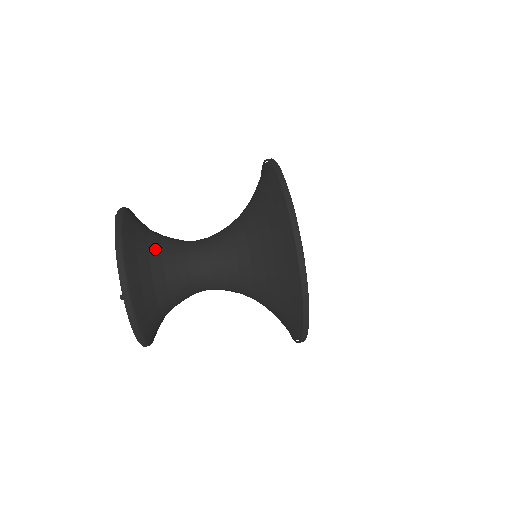
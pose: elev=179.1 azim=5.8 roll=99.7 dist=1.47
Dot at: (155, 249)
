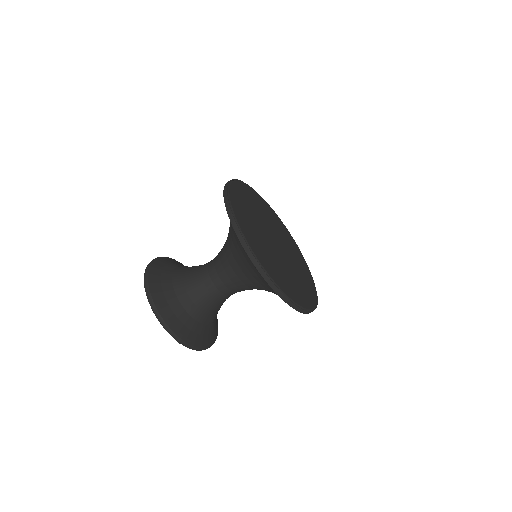
Dot at: (181, 267)
